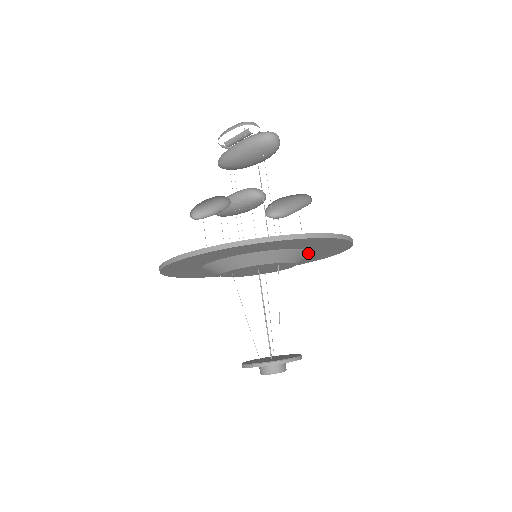
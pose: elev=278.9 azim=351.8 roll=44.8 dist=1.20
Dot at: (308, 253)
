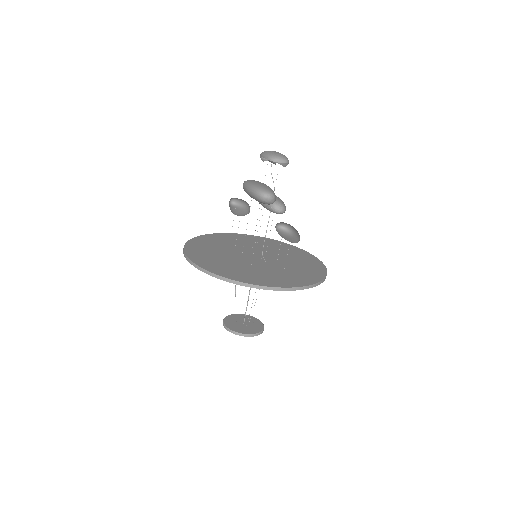
Dot at: occluded
